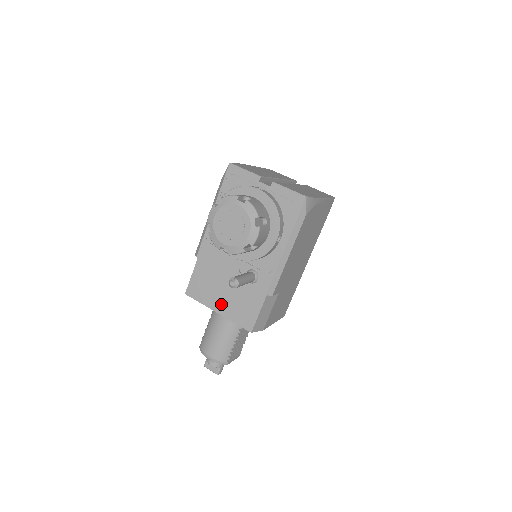
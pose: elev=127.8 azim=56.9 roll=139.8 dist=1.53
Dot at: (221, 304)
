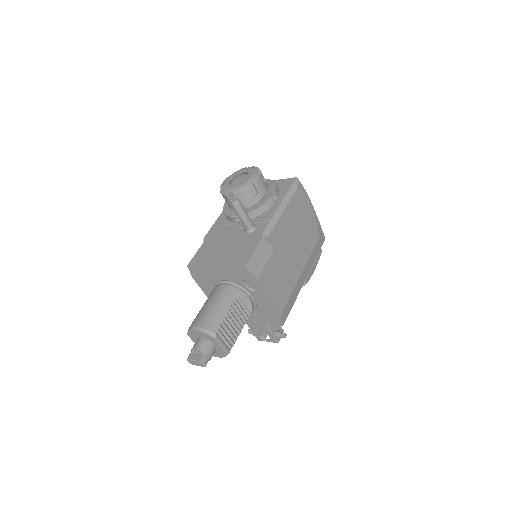
Dot at: (220, 259)
